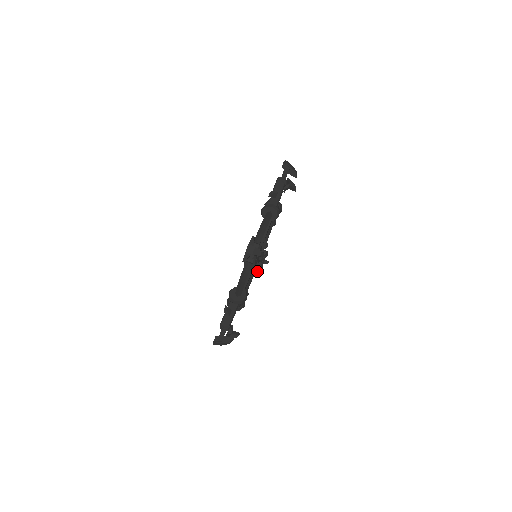
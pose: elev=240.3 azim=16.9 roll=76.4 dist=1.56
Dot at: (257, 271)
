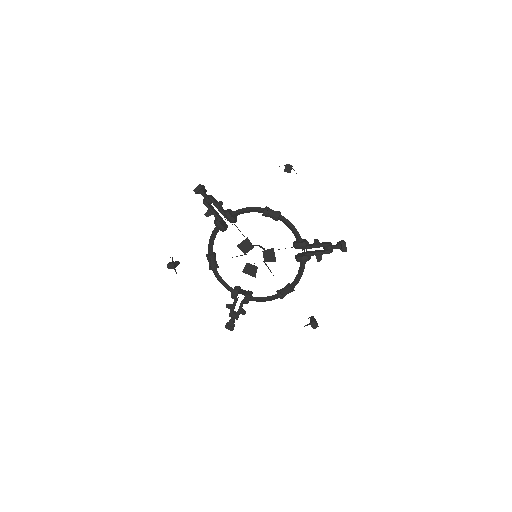
Dot at: occluded
